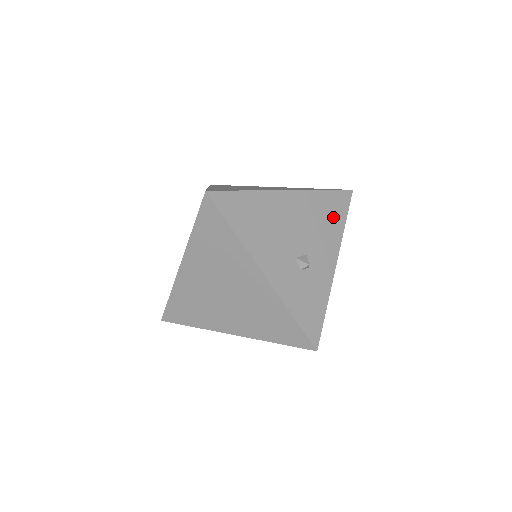
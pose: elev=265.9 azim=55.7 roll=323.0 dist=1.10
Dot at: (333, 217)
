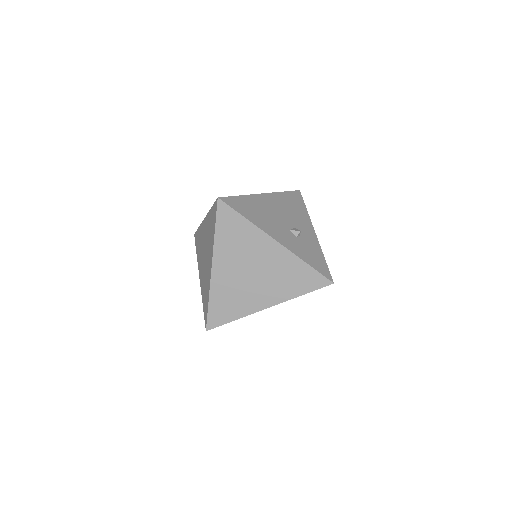
Dot at: (297, 206)
